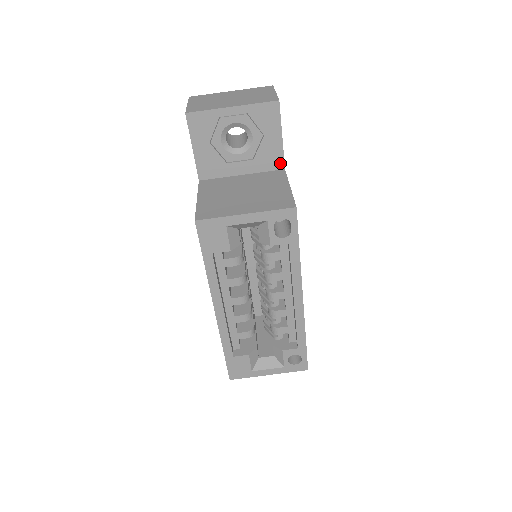
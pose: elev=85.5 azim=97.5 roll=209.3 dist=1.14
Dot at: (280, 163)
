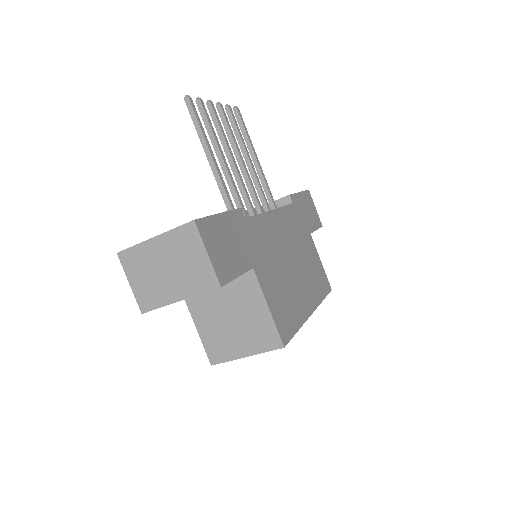
Dot at: occluded
